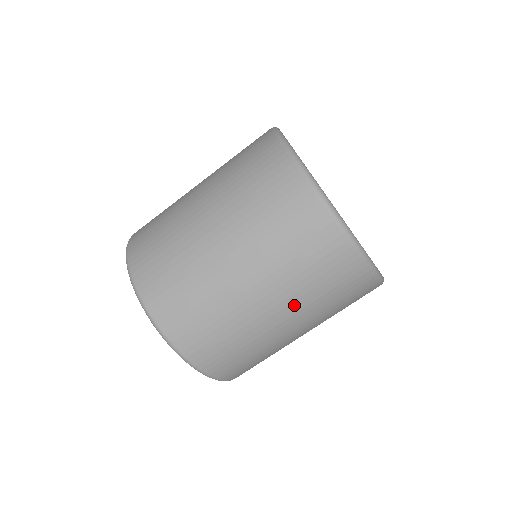
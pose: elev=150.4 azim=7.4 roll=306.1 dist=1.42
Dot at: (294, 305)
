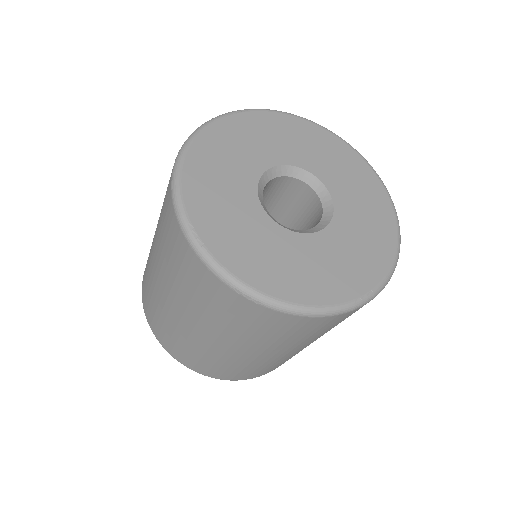
Dot at: occluded
